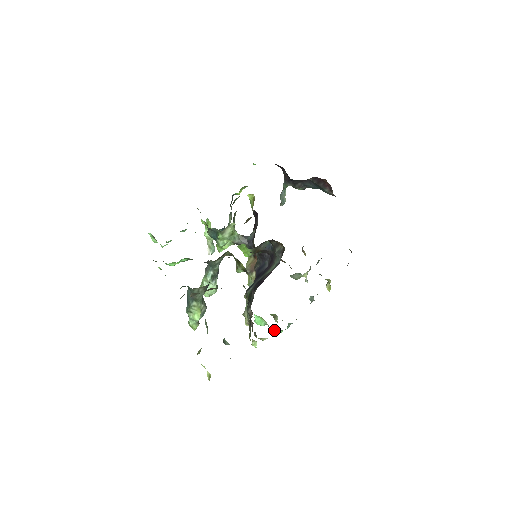
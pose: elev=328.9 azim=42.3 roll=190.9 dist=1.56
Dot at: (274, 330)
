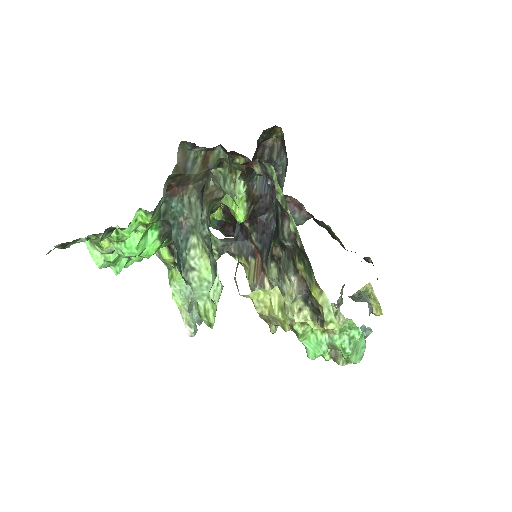
Dot at: (346, 343)
